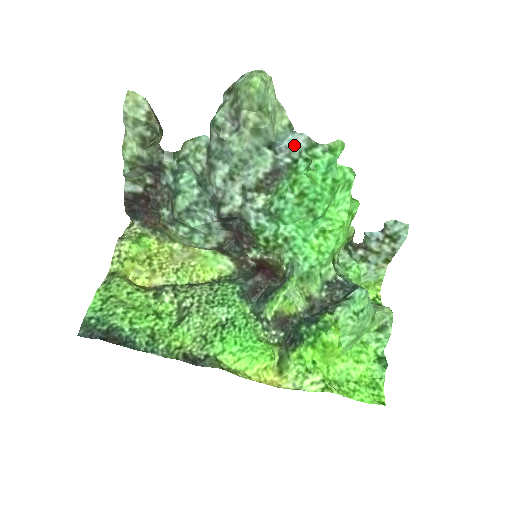
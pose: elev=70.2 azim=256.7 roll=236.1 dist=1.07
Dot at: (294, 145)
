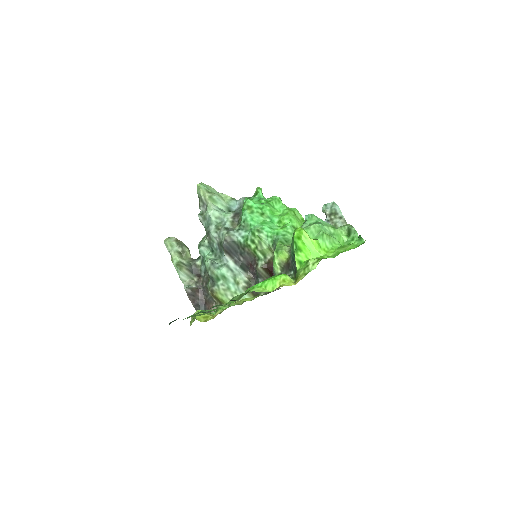
Dot at: (240, 204)
